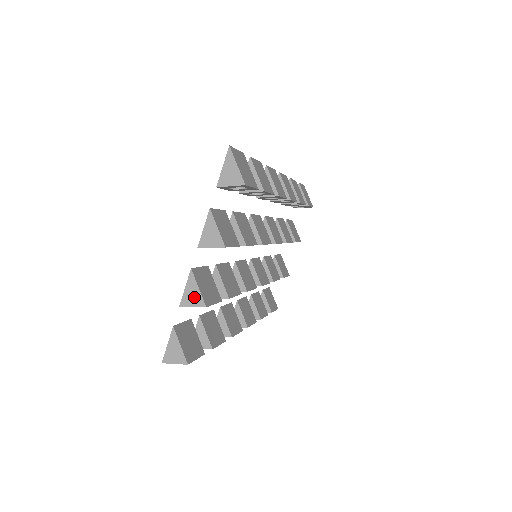
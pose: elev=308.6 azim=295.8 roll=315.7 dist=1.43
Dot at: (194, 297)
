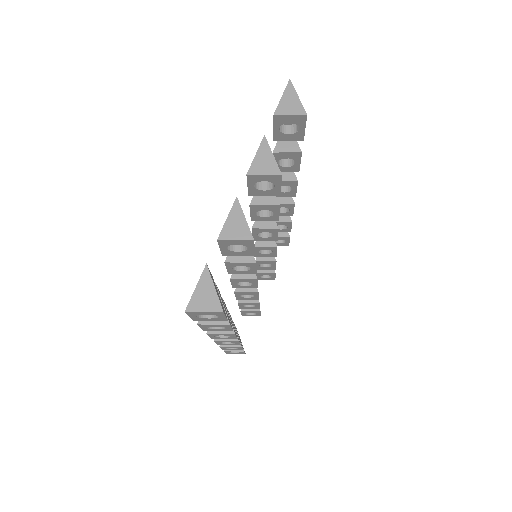
Dot at: (238, 228)
